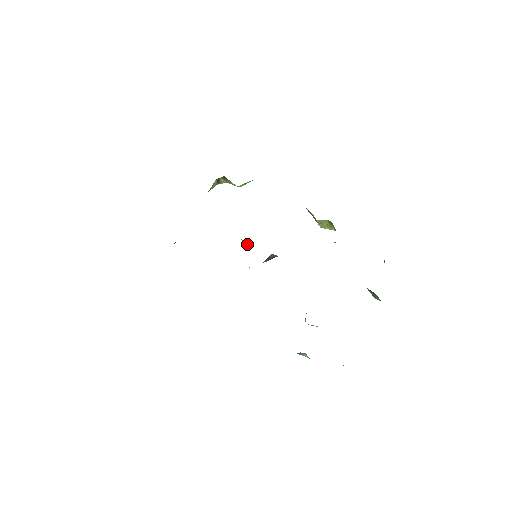
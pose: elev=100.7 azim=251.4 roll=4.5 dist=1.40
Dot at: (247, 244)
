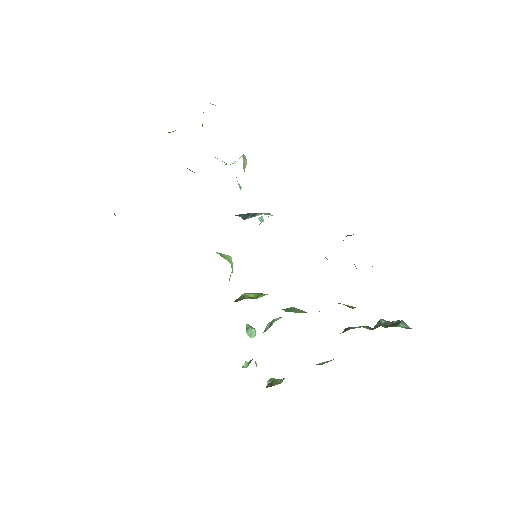
Dot at: (262, 221)
